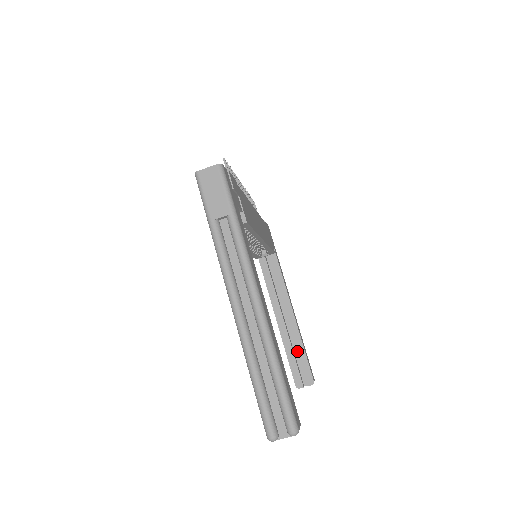
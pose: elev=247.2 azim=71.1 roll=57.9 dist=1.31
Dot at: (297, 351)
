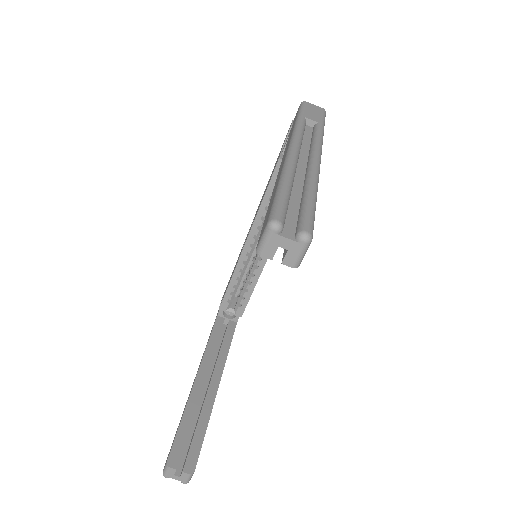
Dot at: (197, 423)
